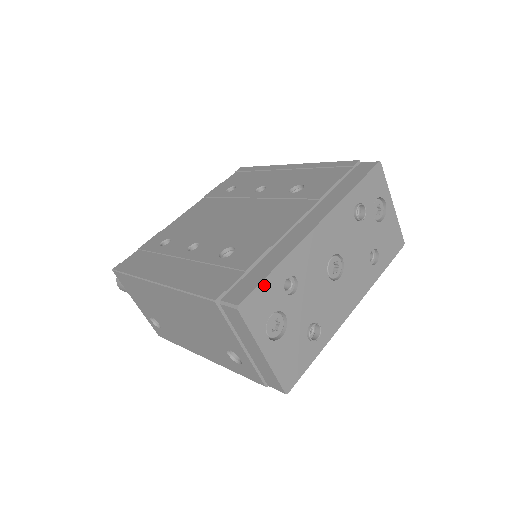
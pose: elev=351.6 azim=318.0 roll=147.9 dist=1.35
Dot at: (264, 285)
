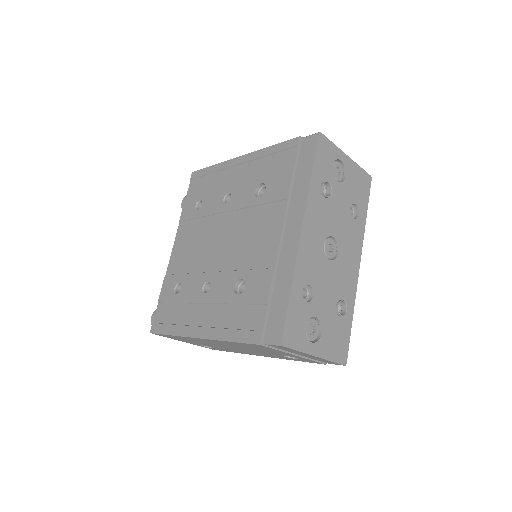
Dot at: (290, 312)
